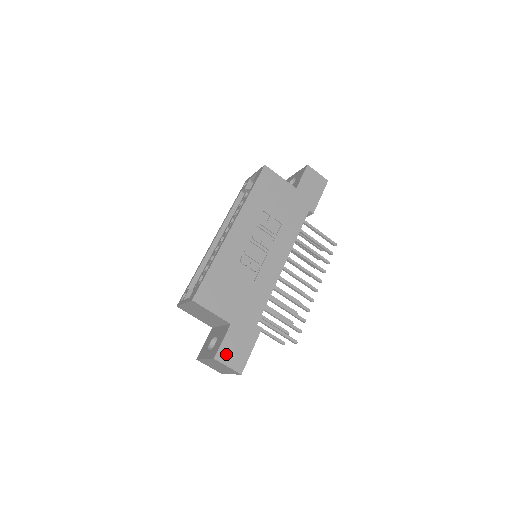
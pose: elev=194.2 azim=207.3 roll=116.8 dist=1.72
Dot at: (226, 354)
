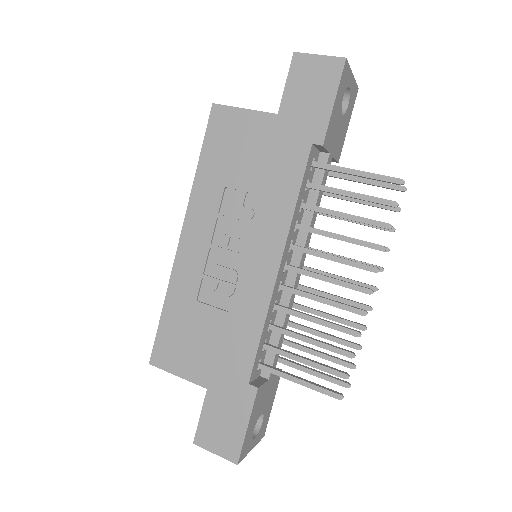
Dot at: (209, 435)
